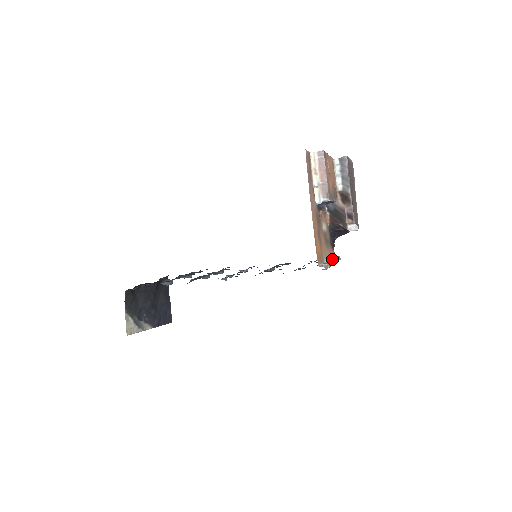
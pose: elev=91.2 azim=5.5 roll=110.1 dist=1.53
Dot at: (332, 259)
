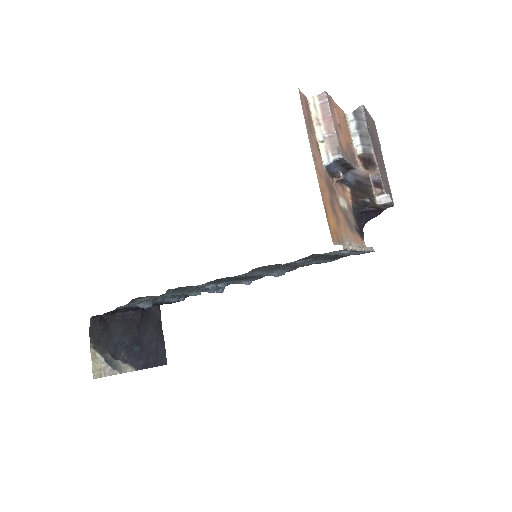
Dot at: occluded
